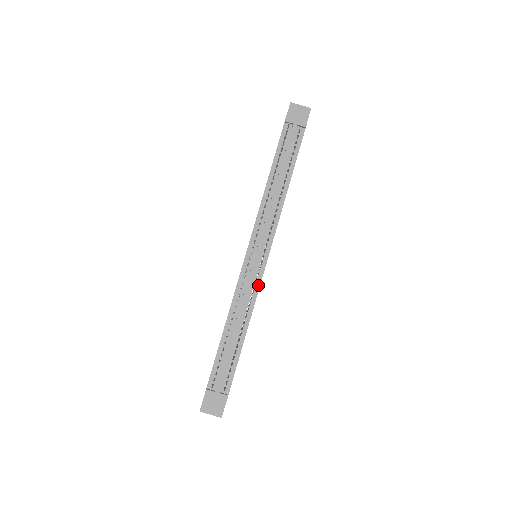
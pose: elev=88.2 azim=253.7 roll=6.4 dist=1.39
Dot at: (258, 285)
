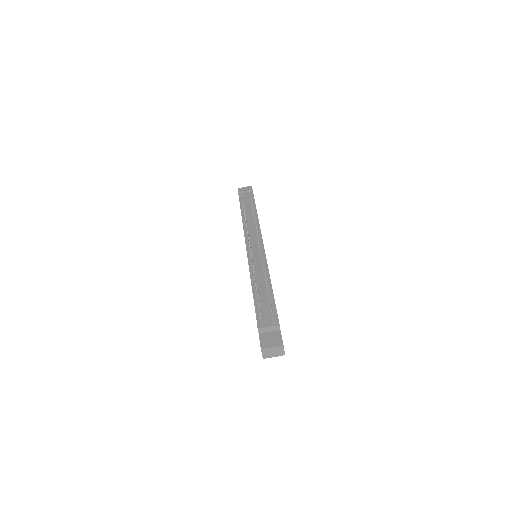
Dot at: (265, 259)
